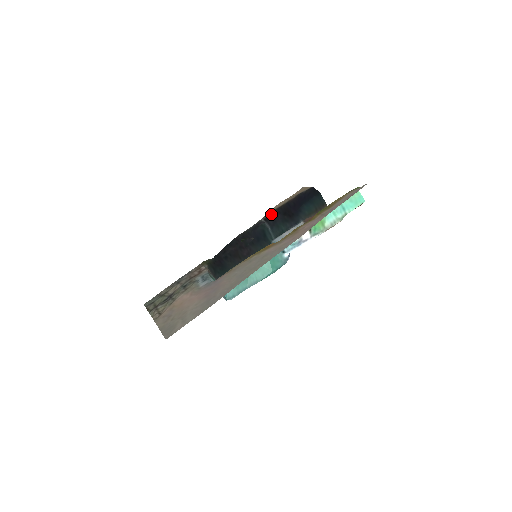
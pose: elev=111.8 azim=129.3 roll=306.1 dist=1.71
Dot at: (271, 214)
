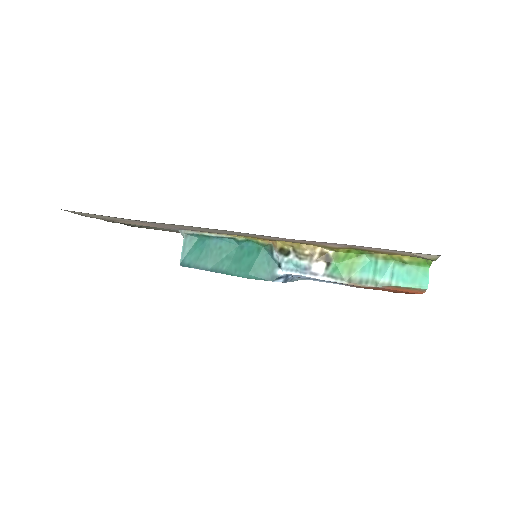
Dot at: occluded
